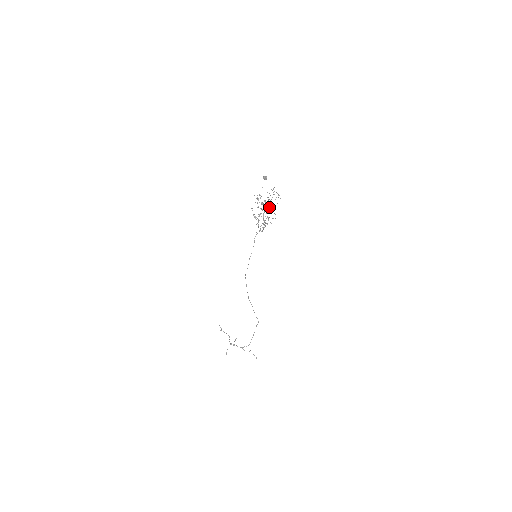
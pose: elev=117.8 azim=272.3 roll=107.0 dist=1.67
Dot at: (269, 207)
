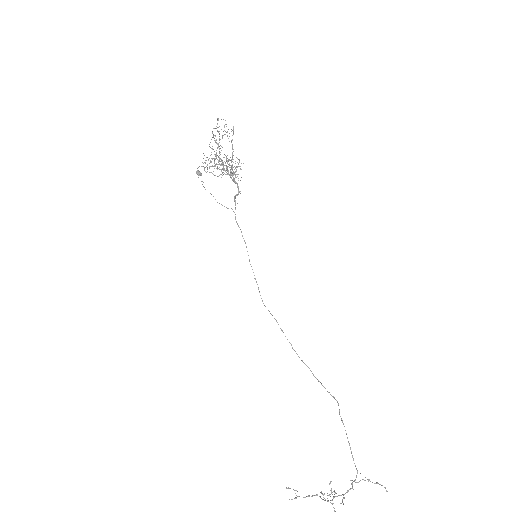
Dot at: occluded
